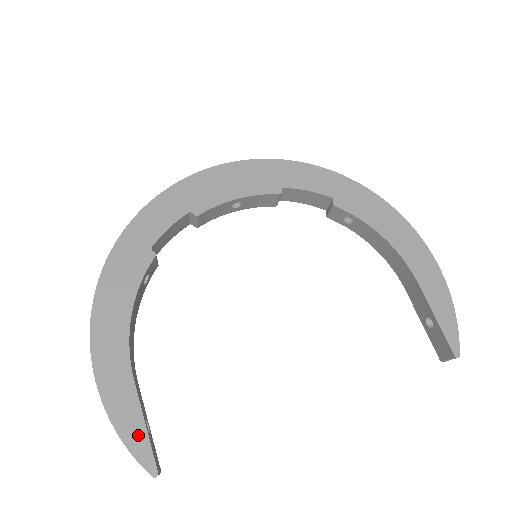
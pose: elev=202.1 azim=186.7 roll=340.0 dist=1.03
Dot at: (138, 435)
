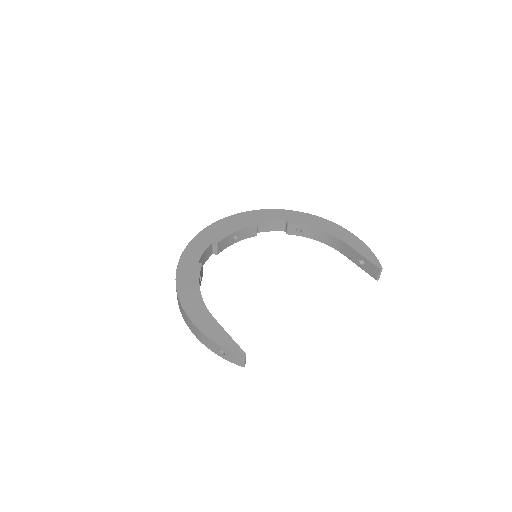
Dot at: (227, 340)
